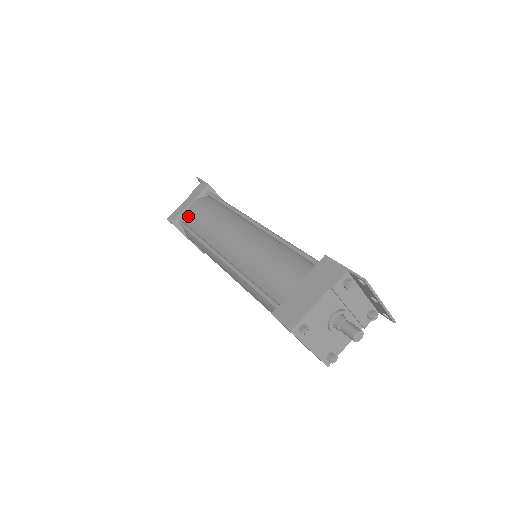
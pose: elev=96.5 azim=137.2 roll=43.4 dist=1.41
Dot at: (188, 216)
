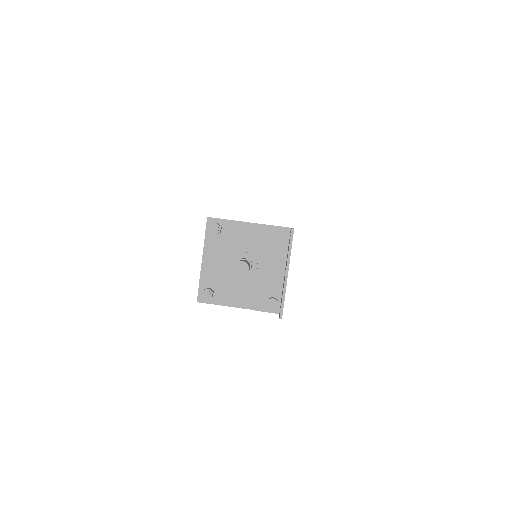
Dot at: occluded
